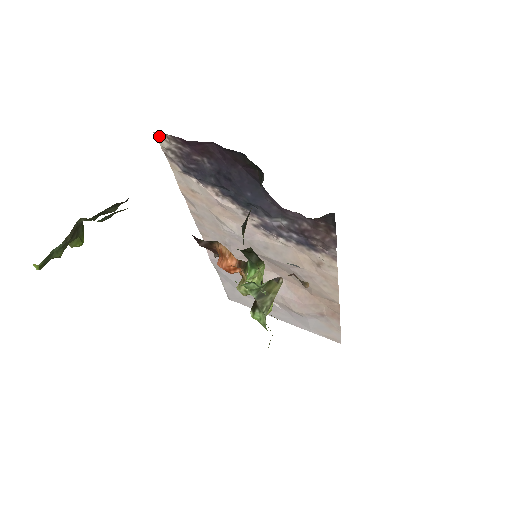
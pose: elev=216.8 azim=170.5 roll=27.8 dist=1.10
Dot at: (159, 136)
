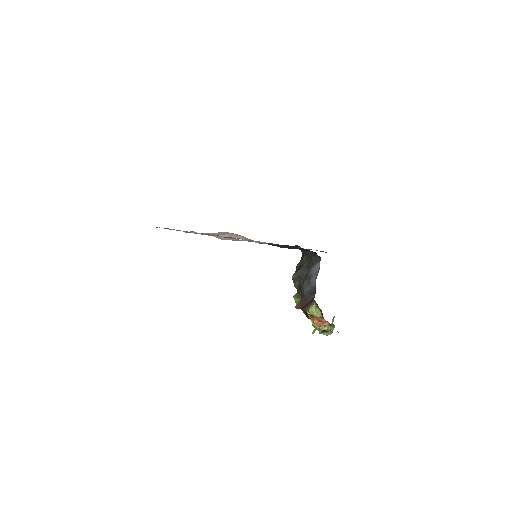
Dot at: (260, 242)
